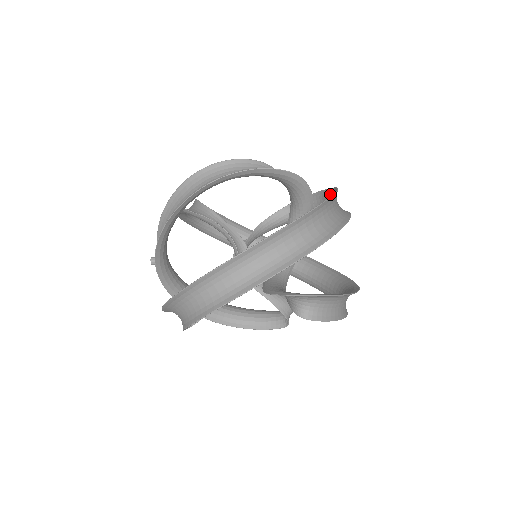
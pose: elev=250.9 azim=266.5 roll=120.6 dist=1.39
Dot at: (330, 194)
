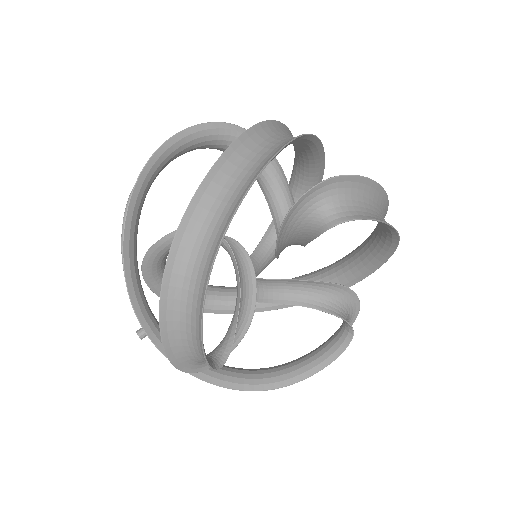
Dot at: (295, 166)
